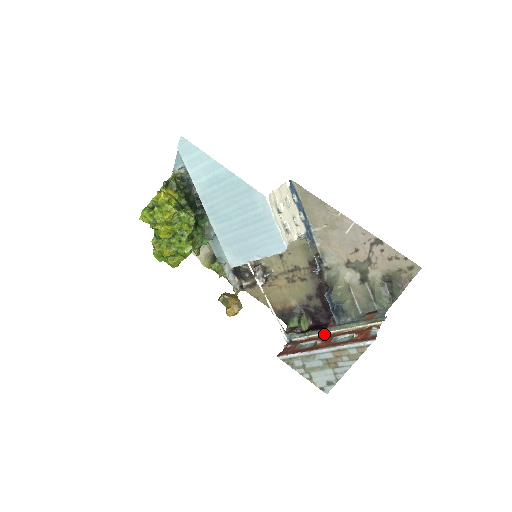
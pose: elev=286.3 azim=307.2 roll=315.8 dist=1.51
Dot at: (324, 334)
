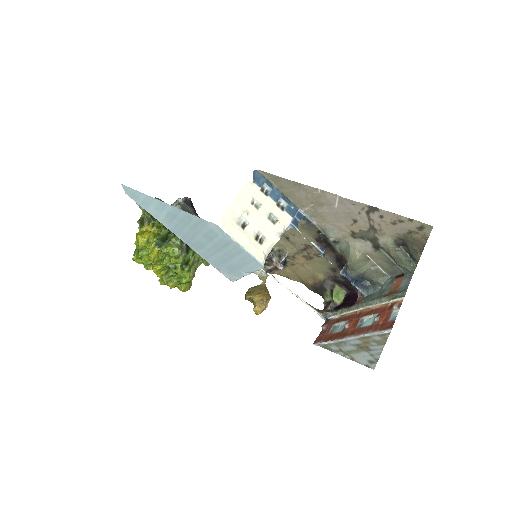
Dot at: (353, 312)
